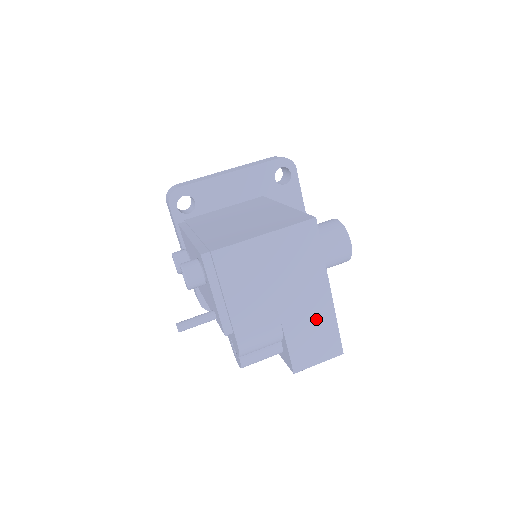
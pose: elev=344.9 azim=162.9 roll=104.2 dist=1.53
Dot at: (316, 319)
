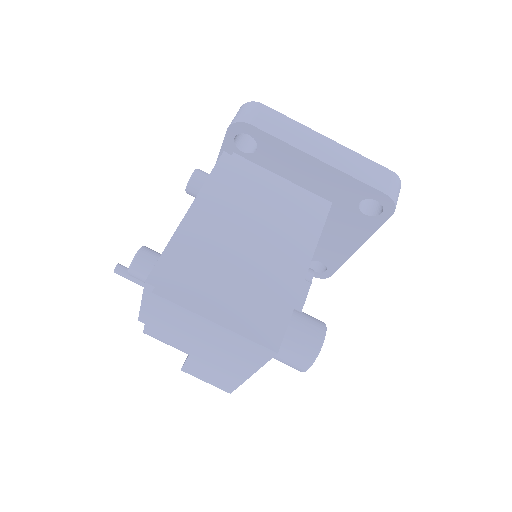
Dot at: (223, 373)
